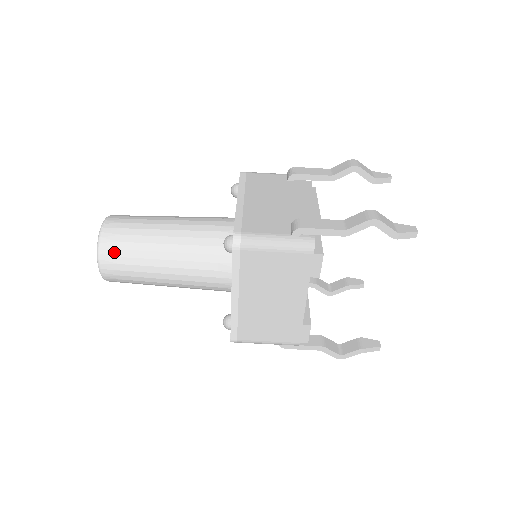
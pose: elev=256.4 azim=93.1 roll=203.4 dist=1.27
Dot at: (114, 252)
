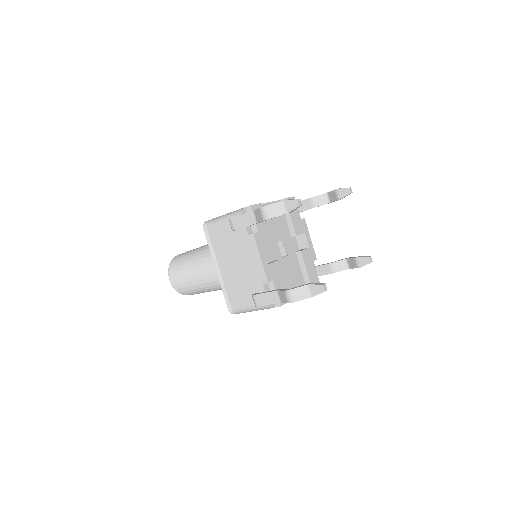
Dot at: (189, 294)
